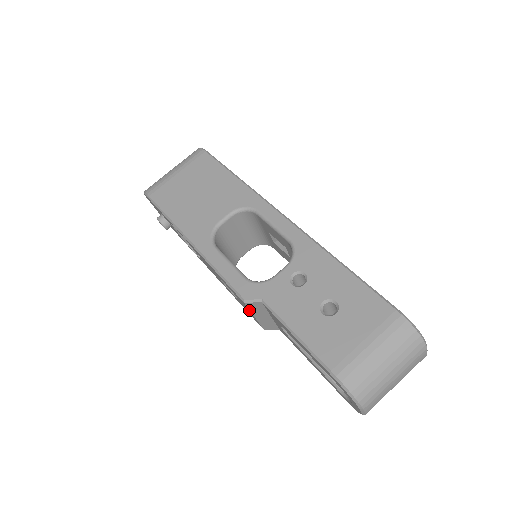
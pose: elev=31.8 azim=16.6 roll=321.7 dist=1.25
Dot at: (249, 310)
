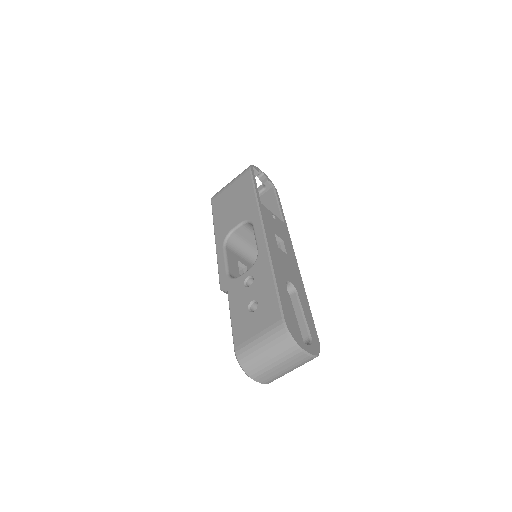
Dot at: occluded
